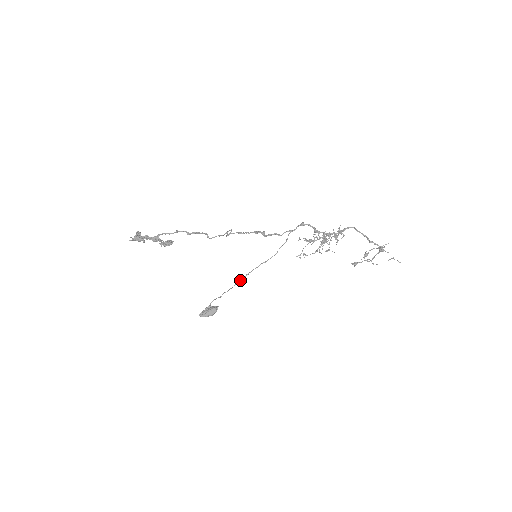
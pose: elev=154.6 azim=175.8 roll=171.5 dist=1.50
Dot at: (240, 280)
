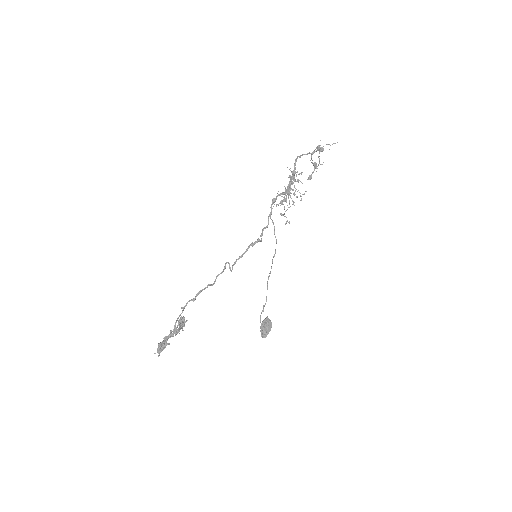
Dot at: (267, 285)
